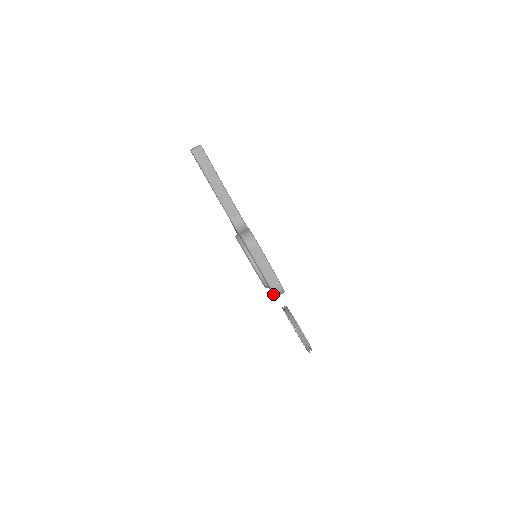
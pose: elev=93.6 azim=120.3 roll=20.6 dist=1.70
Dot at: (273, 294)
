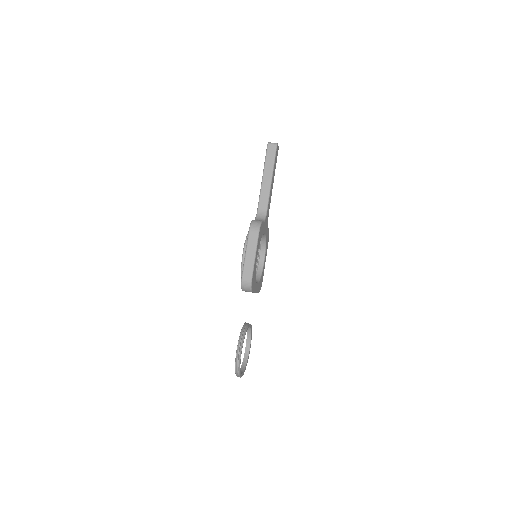
Dot at: occluded
